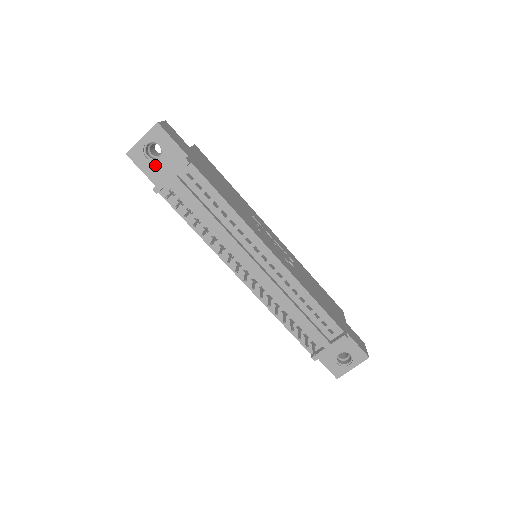
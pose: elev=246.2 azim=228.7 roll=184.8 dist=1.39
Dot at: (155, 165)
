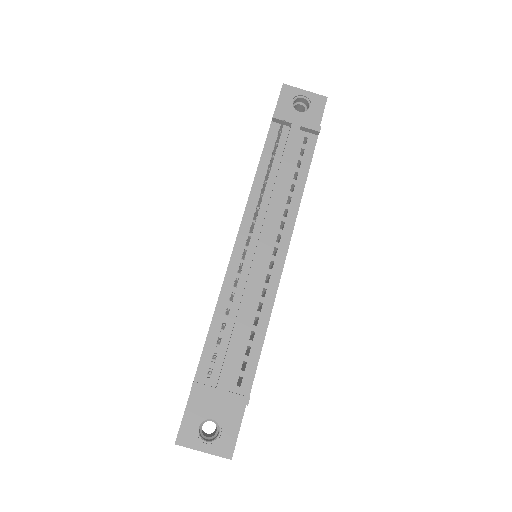
Dot at: (291, 111)
